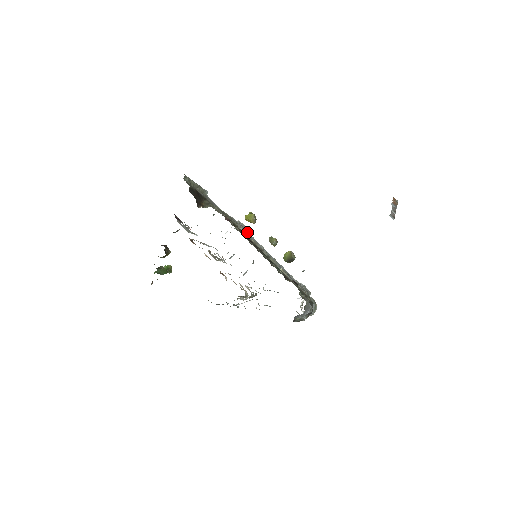
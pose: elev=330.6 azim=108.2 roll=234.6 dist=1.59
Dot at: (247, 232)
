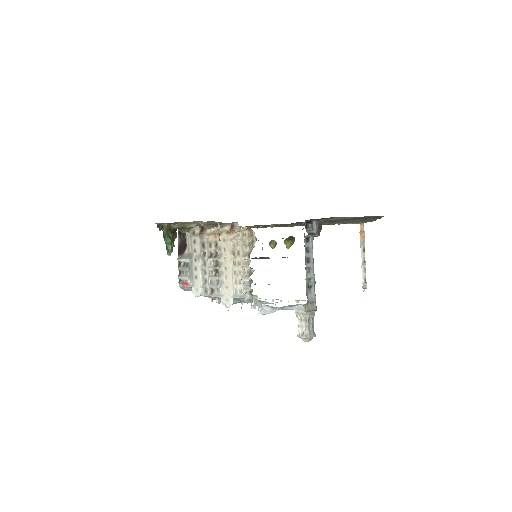
Dot at: occluded
